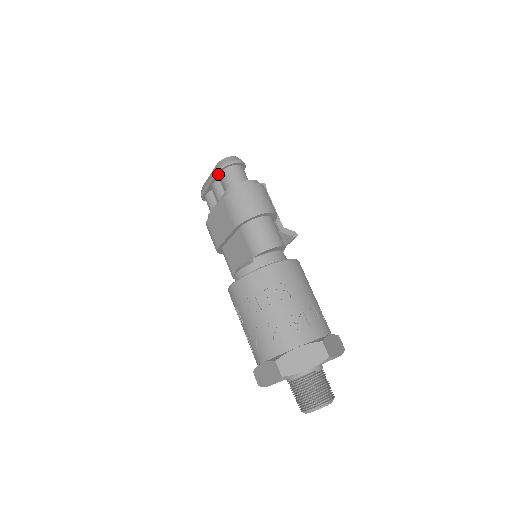
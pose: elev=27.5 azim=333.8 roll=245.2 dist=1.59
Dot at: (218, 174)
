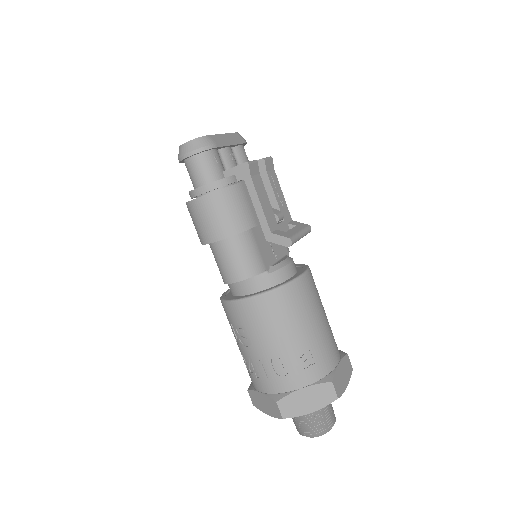
Dot at: occluded
